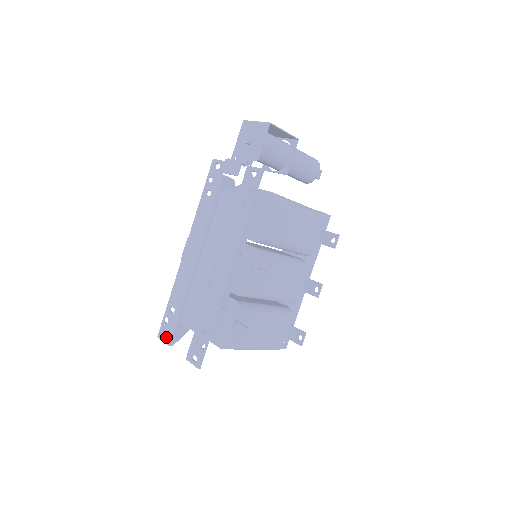
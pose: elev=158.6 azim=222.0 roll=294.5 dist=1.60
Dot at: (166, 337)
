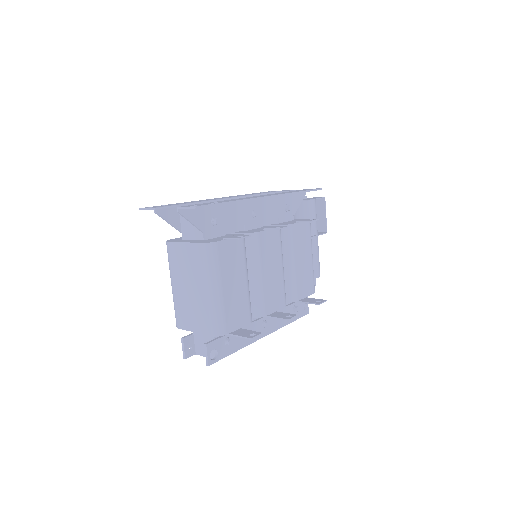
Dot at: occluded
